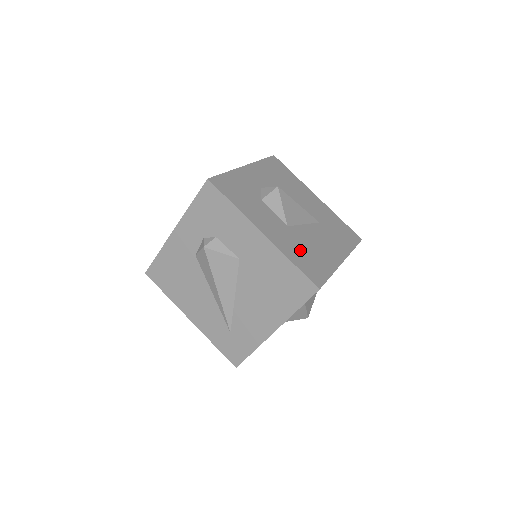
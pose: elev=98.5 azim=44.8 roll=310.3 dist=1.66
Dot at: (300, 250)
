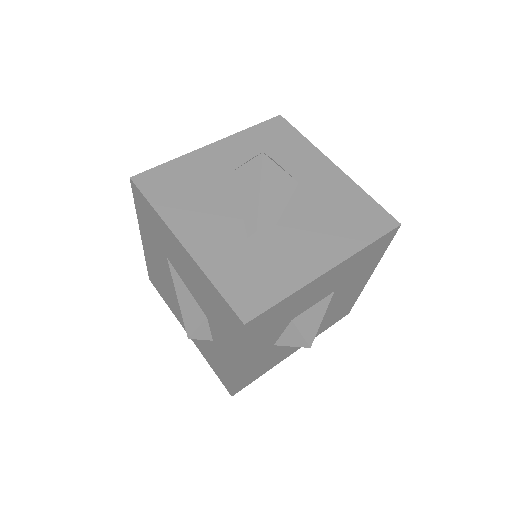
Dot at: occluded
